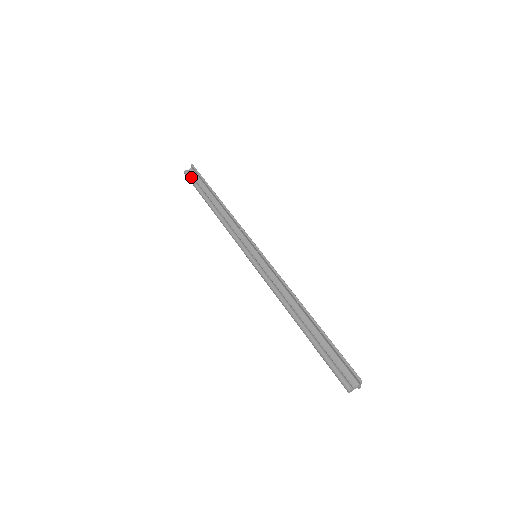
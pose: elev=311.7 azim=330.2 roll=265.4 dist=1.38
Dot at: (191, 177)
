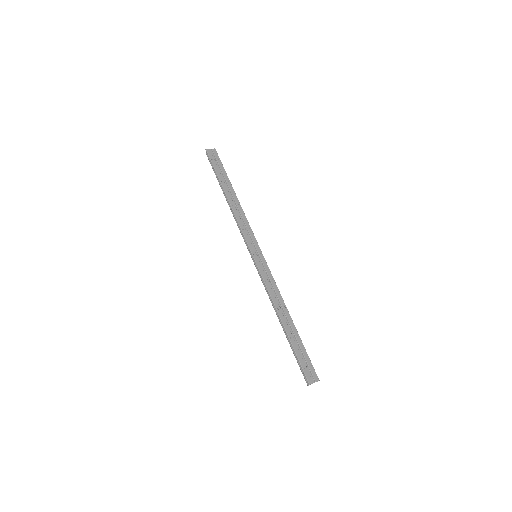
Dot at: occluded
